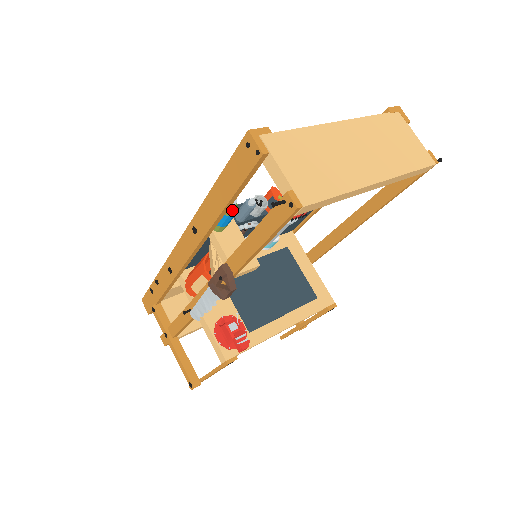
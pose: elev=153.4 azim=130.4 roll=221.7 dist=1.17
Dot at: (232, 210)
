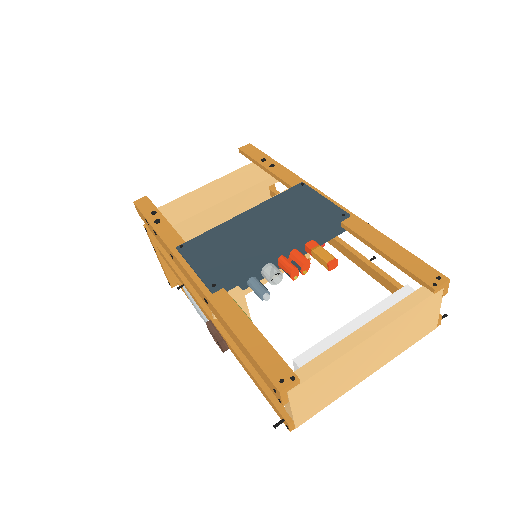
Dot at: occluded
